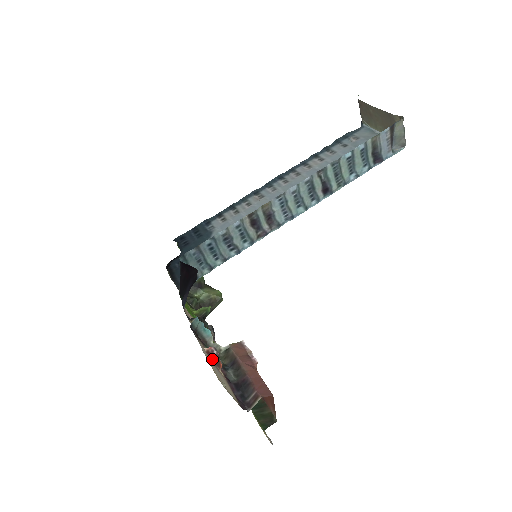
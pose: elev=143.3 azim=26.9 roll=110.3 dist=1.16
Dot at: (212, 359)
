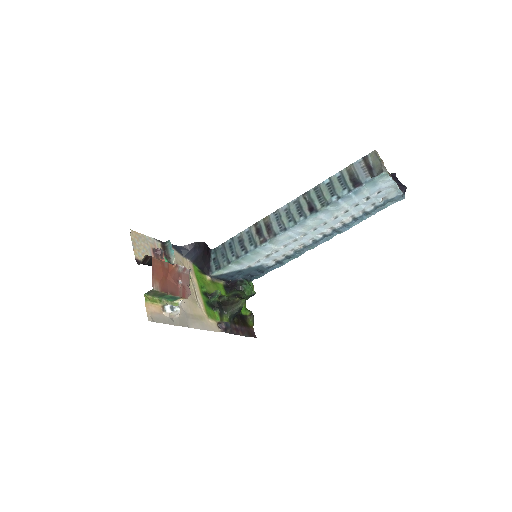
Dot at: (155, 250)
